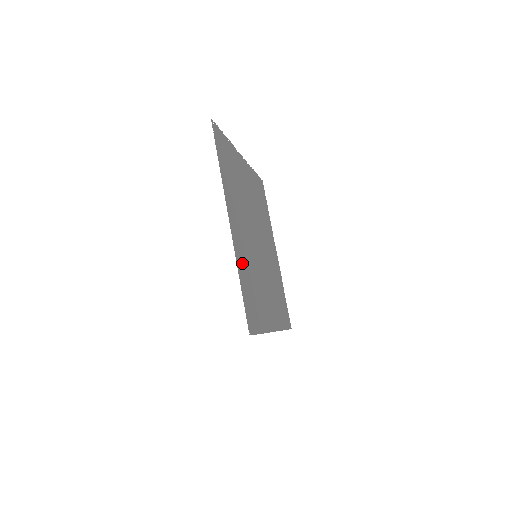
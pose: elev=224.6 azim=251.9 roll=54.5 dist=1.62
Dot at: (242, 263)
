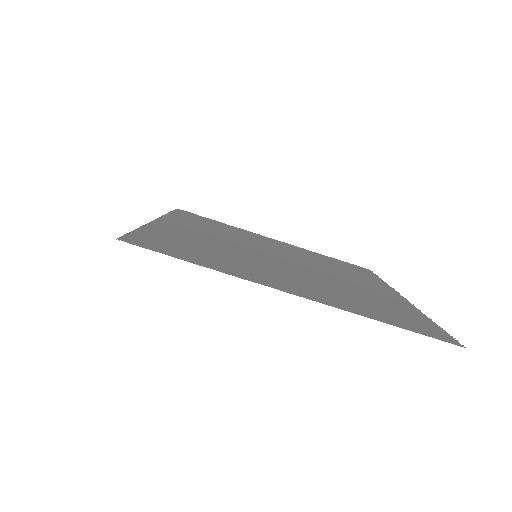
Dot at: (170, 233)
